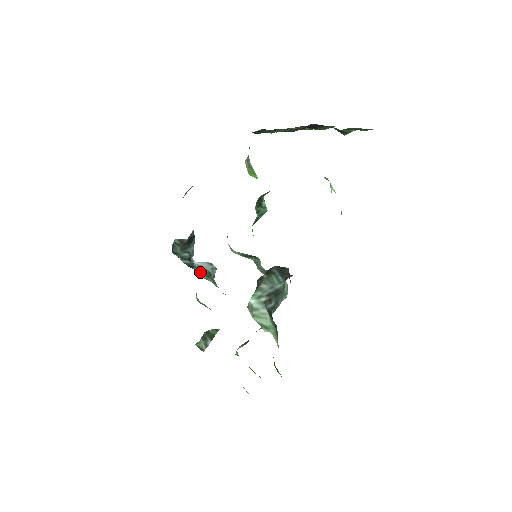
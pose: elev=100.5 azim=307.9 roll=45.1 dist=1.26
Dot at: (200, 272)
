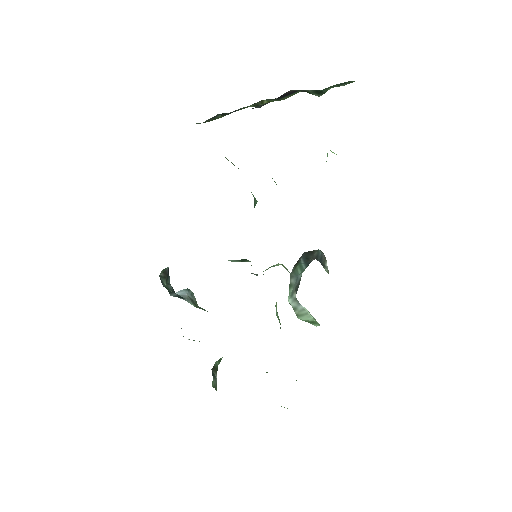
Dot at: (188, 302)
